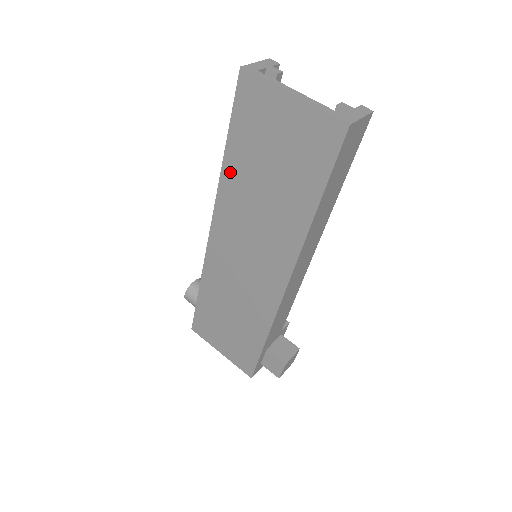
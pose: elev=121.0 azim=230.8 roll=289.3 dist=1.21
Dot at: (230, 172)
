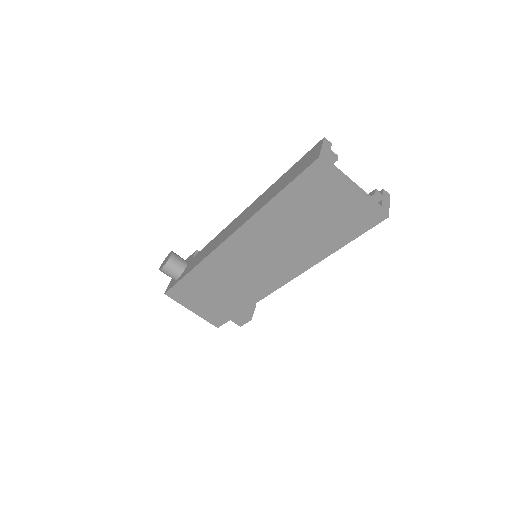
Dot at: (270, 212)
